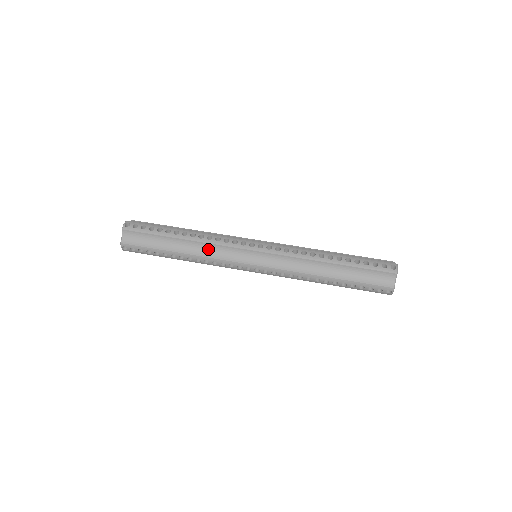
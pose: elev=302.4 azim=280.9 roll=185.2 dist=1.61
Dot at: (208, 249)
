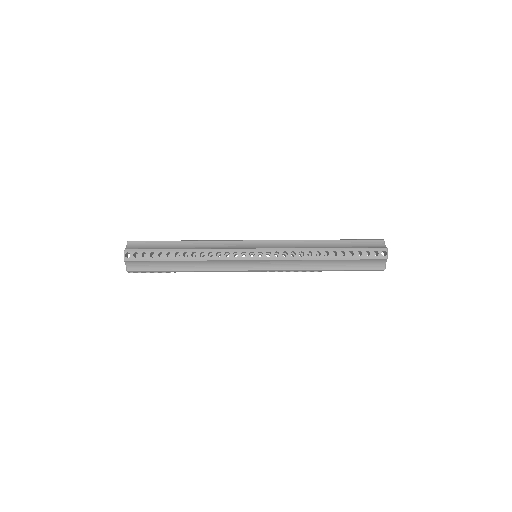
Dot at: (212, 245)
